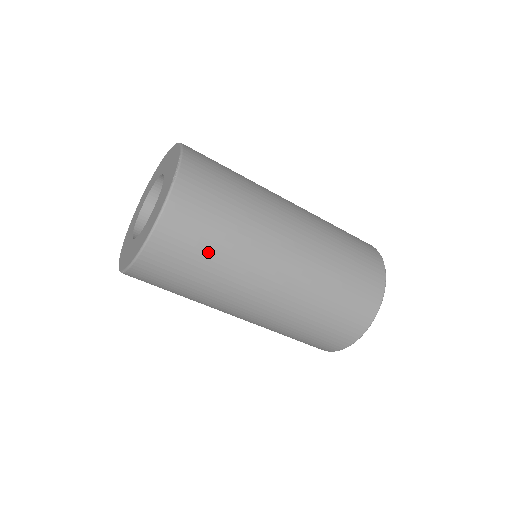
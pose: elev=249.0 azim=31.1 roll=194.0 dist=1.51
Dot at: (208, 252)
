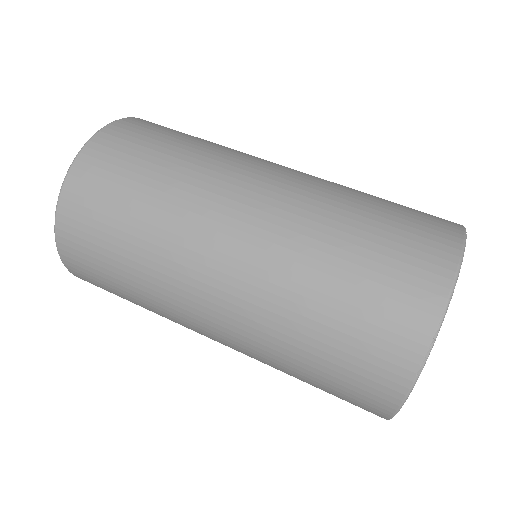
Dot at: (124, 295)
